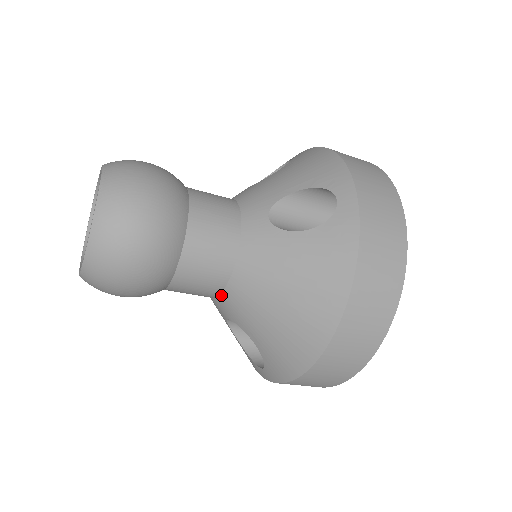
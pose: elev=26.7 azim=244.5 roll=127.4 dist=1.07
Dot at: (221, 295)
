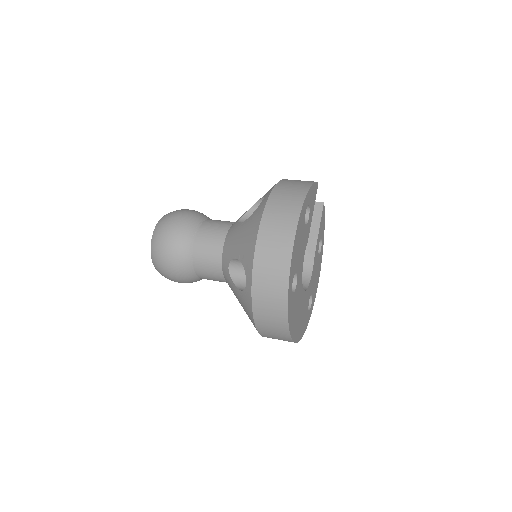
Dot at: occluded
